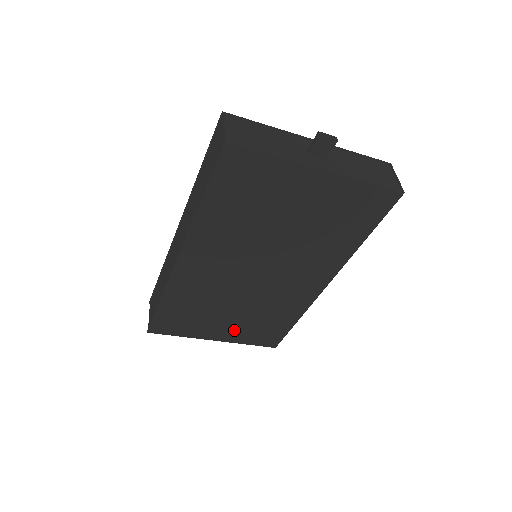
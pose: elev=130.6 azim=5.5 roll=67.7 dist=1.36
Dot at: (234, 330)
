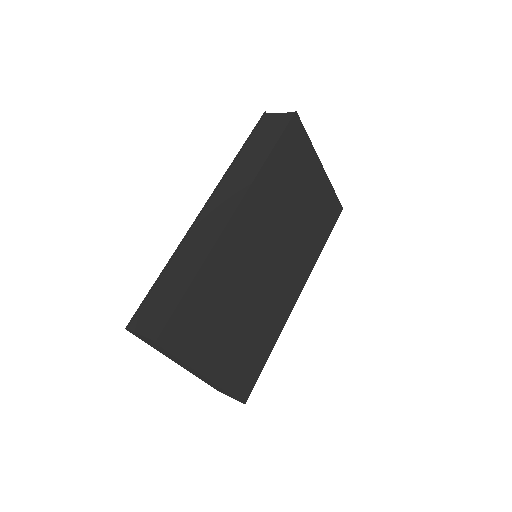
Dot at: (228, 358)
